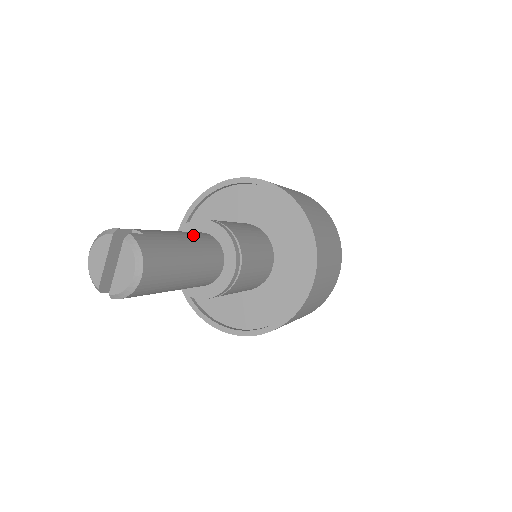
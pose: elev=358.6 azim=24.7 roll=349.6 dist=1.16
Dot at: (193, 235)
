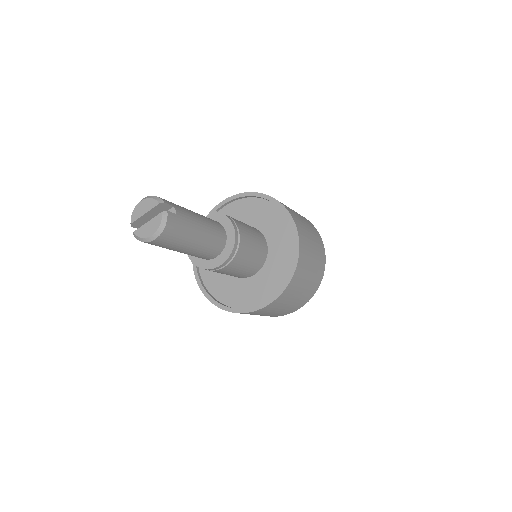
Dot at: (212, 227)
